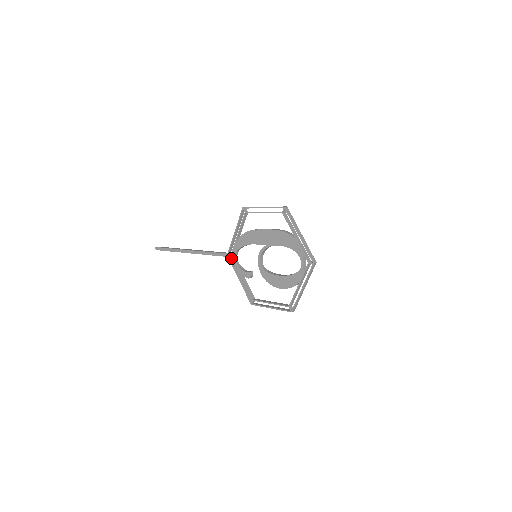
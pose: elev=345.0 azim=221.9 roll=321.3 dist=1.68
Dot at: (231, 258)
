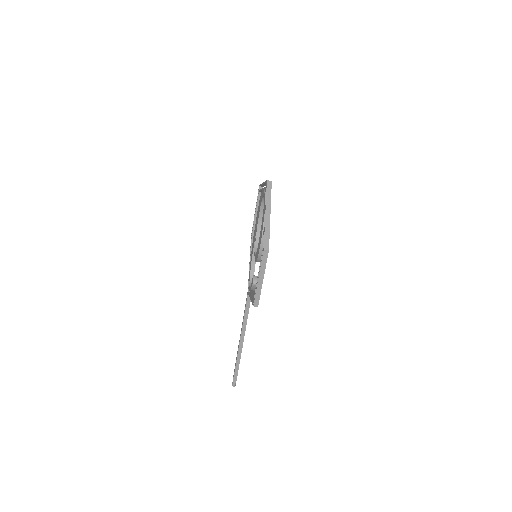
Dot at: occluded
